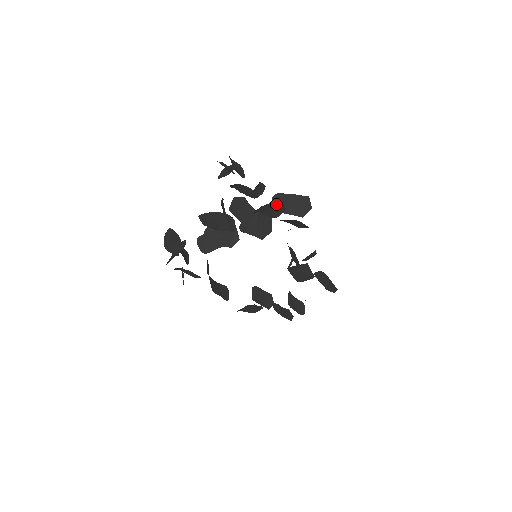
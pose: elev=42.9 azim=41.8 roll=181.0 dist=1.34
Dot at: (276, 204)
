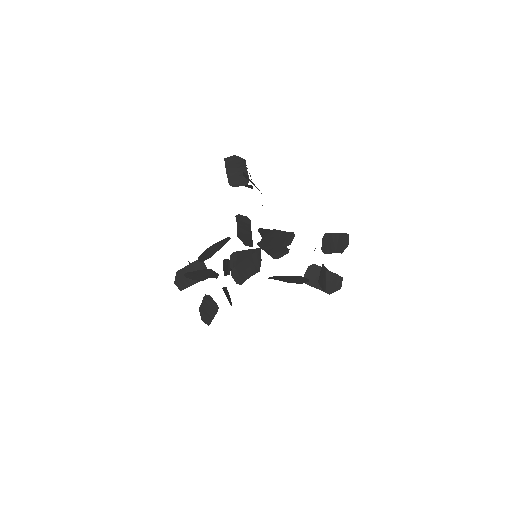
Dot at: occluded
